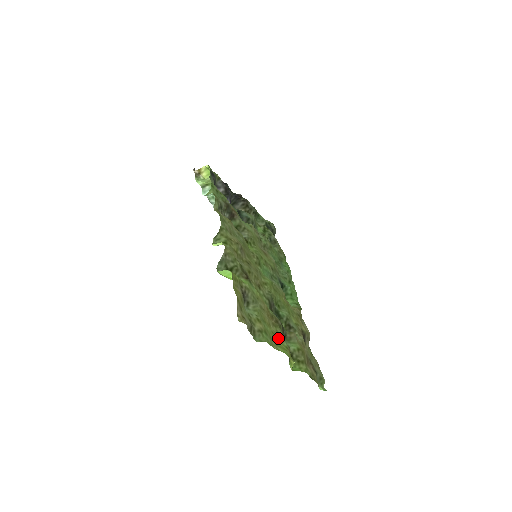
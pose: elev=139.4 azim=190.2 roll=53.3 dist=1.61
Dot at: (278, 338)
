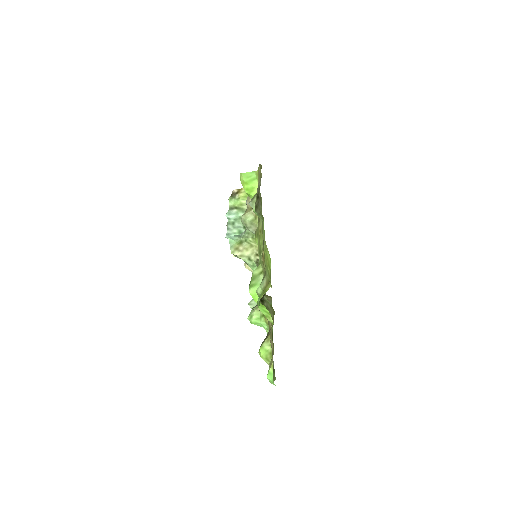
Dot at: (265, 260)
